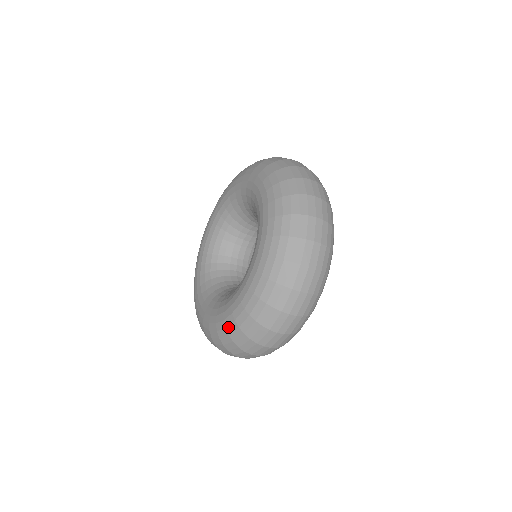
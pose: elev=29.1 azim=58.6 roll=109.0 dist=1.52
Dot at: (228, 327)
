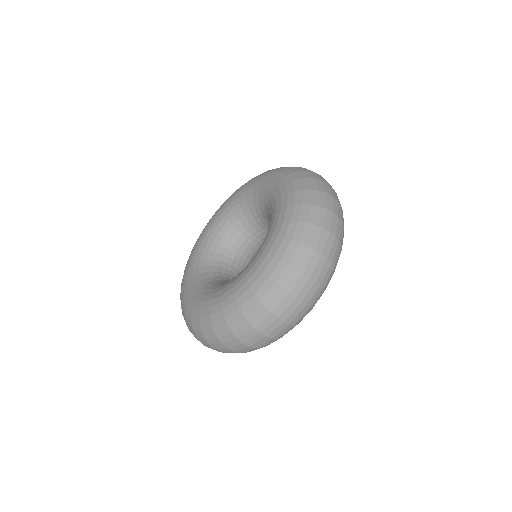
Dot at: (266, 269)
